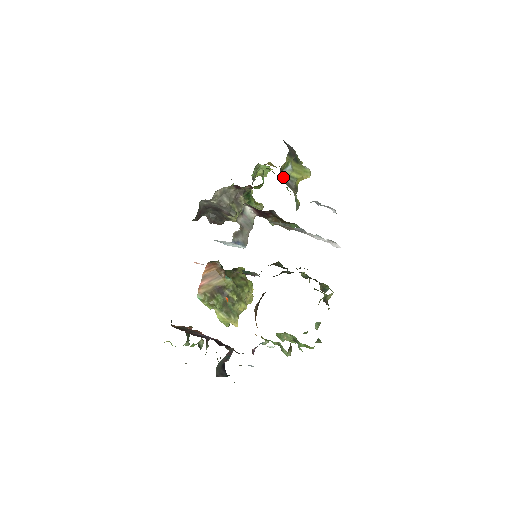
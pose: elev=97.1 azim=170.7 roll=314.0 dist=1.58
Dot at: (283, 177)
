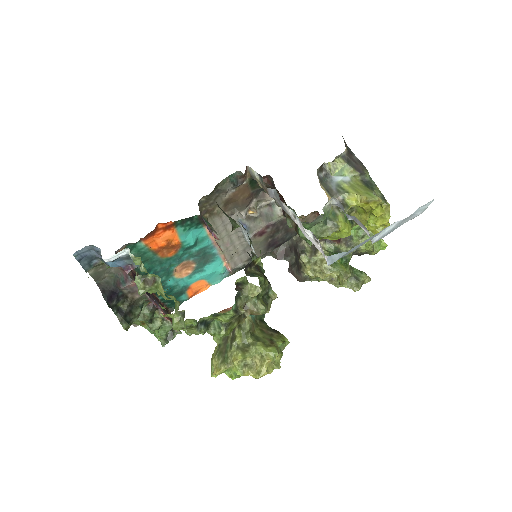
Dot at: (328, 181)
